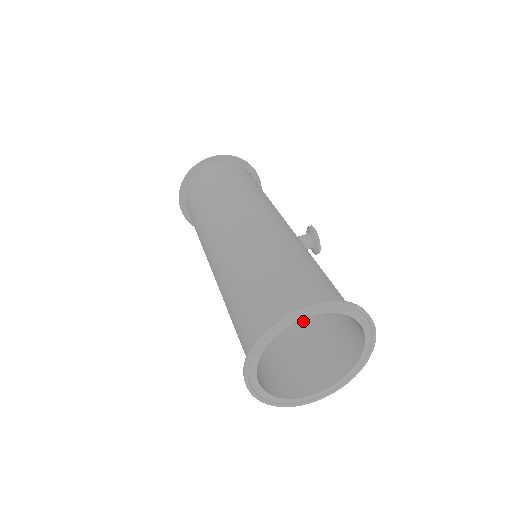
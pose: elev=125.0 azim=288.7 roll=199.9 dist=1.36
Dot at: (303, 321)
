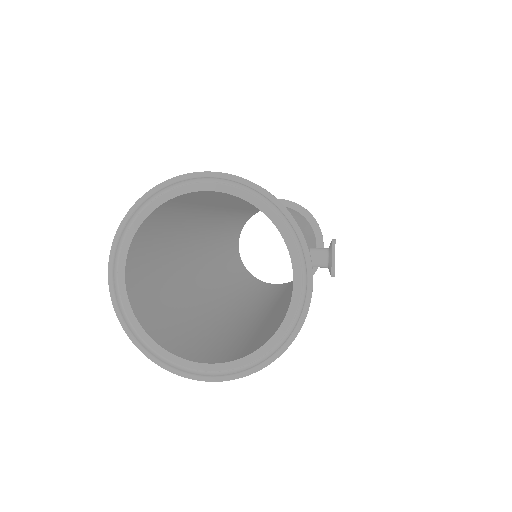
Dot at: (268, 321)
